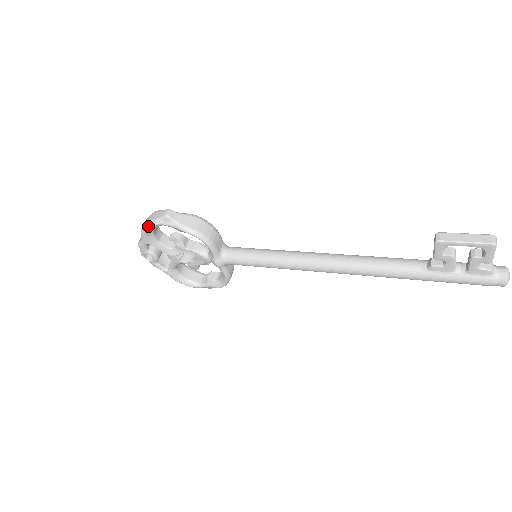
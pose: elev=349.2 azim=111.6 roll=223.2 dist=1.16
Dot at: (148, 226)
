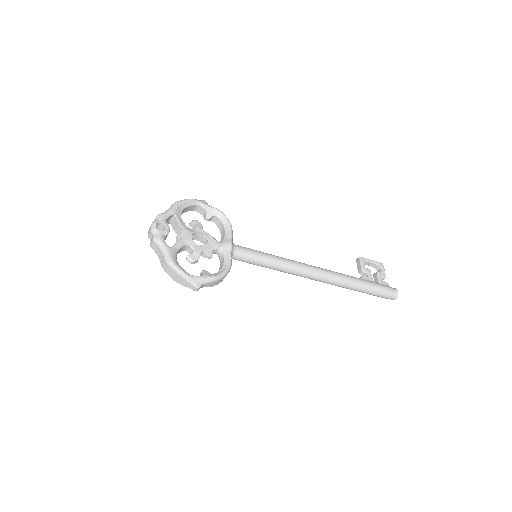
Dot at: (188, 199)
